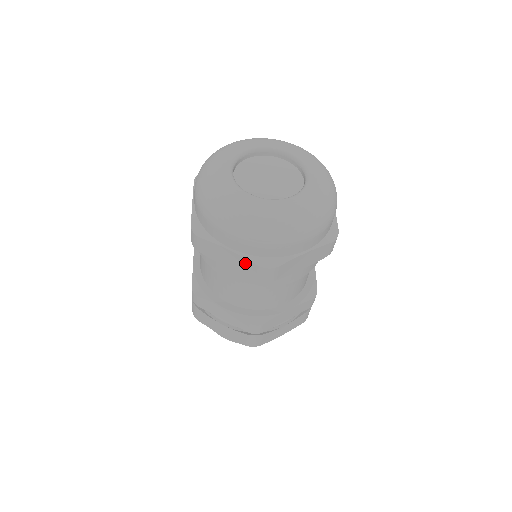
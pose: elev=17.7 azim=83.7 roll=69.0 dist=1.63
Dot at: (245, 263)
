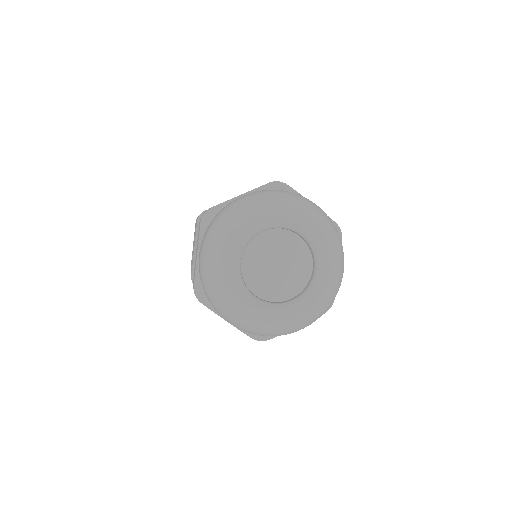
Dot at: occluded
